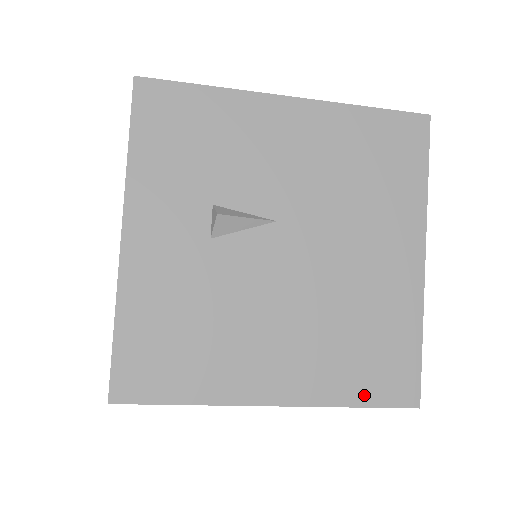
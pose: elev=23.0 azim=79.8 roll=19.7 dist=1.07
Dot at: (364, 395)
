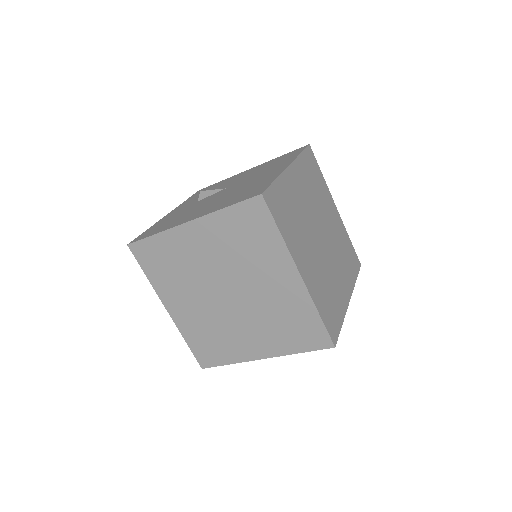
Dot at: (233, 203)
